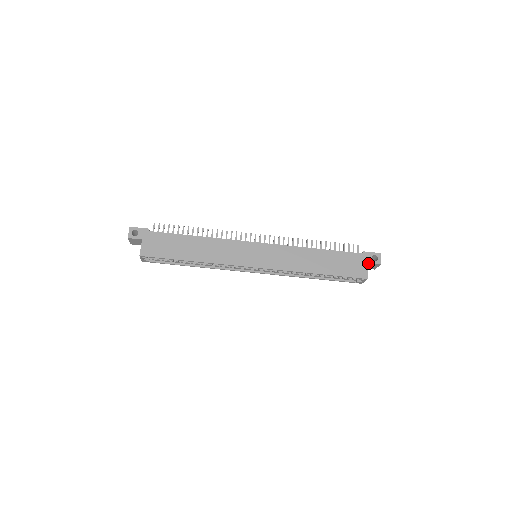
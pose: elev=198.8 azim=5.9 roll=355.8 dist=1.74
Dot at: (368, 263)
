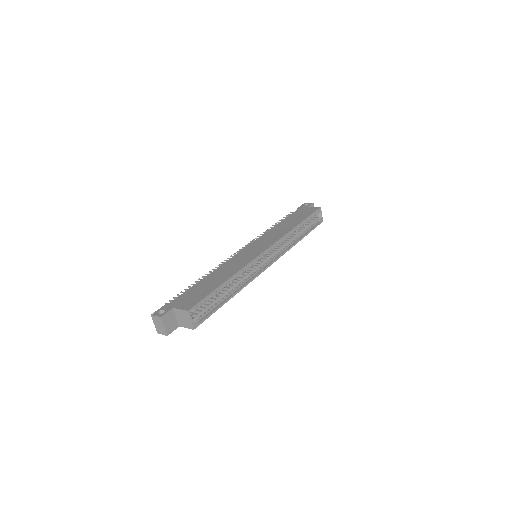
Dot at: occluded
